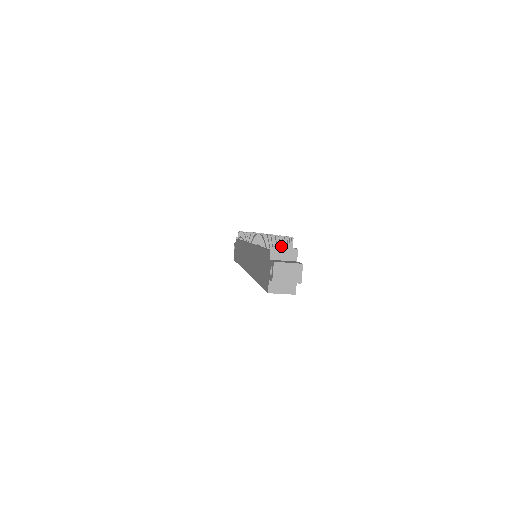
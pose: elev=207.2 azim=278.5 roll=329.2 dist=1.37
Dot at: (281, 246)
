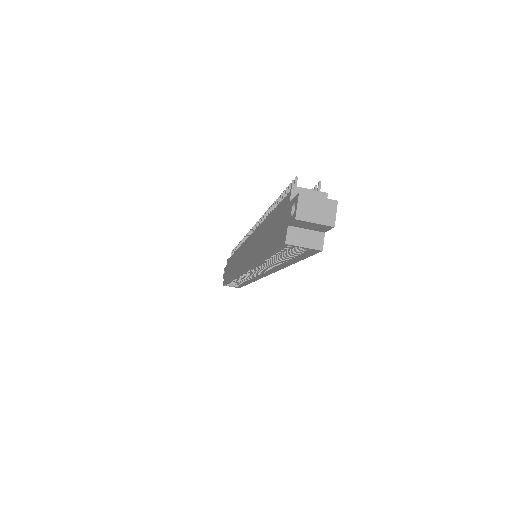
Dot at: occluded
